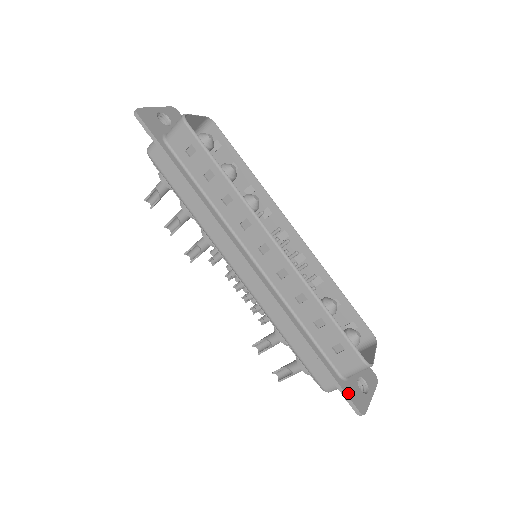
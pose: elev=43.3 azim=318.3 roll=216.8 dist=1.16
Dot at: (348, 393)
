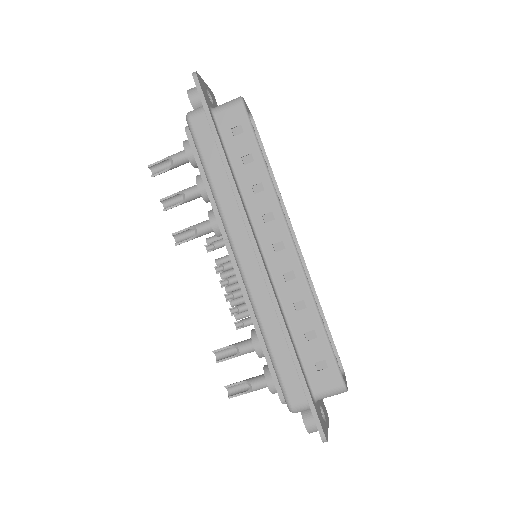
Dot at: (318, 415)
